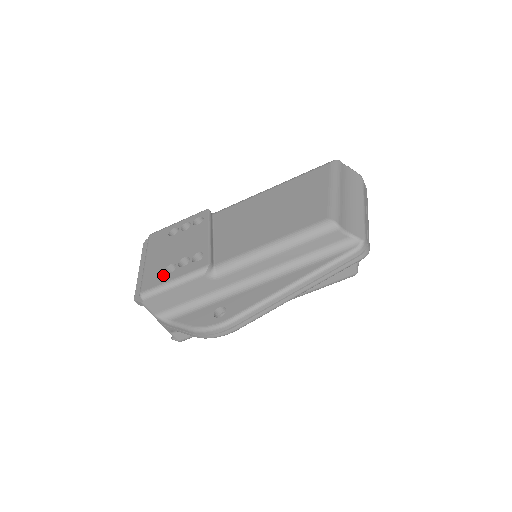
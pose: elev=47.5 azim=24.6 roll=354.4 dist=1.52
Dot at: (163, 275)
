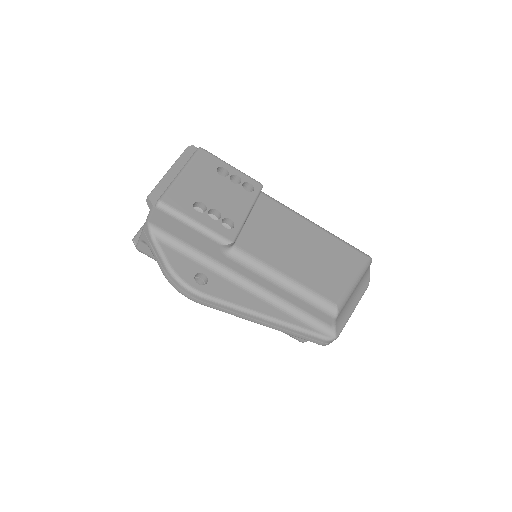
Dot at: (191, 206)
